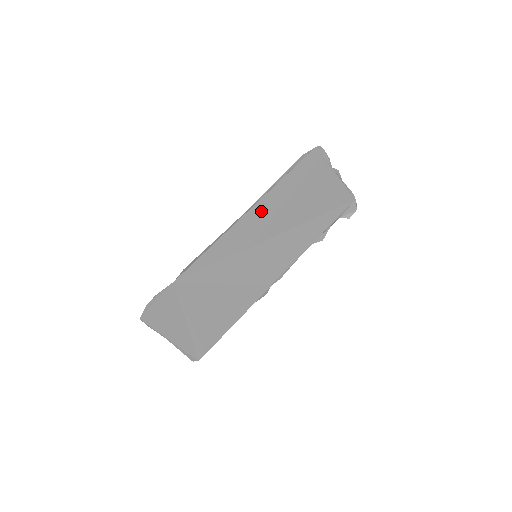
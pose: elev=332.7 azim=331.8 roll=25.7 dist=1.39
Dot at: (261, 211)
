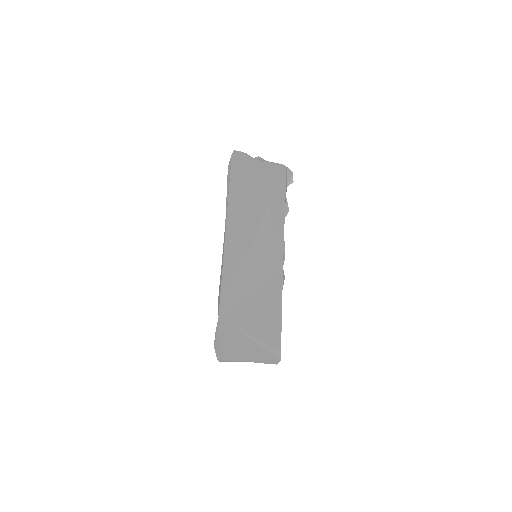
Dot at: (234, 223)
